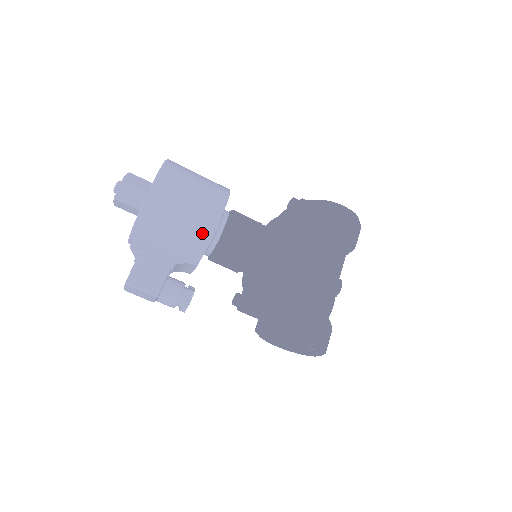
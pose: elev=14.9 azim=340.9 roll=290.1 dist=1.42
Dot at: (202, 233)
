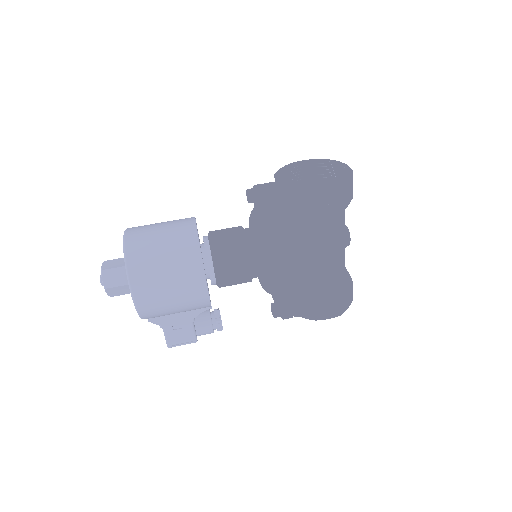
Dot at: (200, 303)
